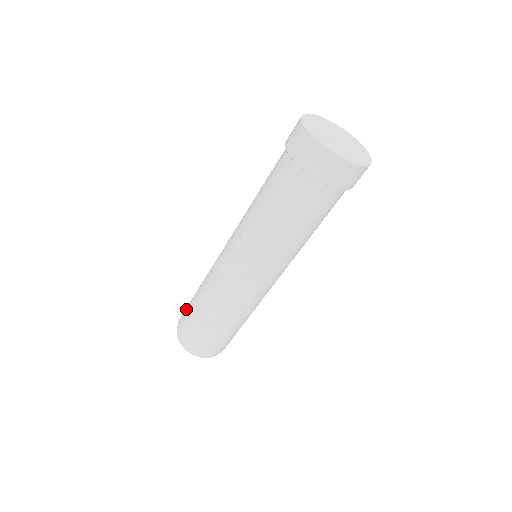
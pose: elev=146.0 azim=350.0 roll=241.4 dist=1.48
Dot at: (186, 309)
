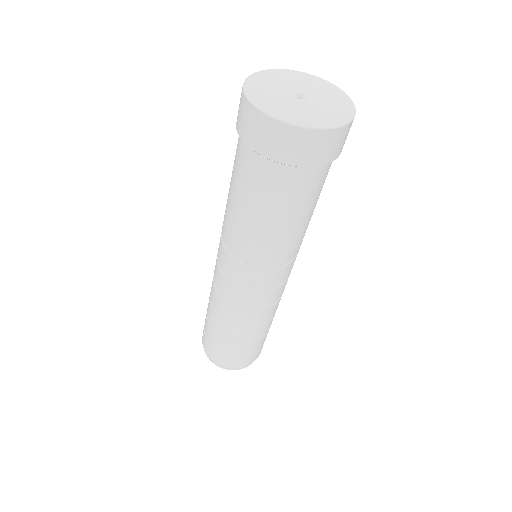
Dot at: (215, 347)
